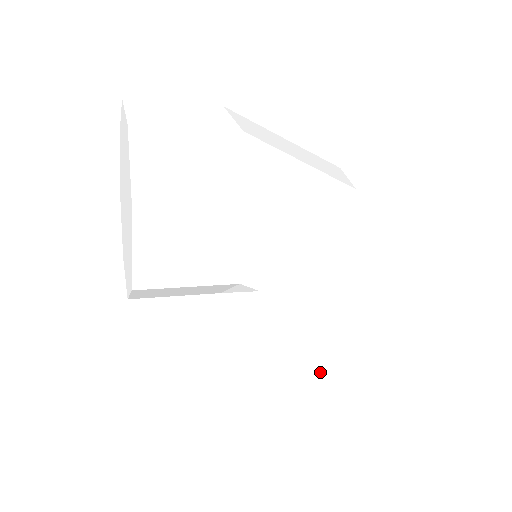
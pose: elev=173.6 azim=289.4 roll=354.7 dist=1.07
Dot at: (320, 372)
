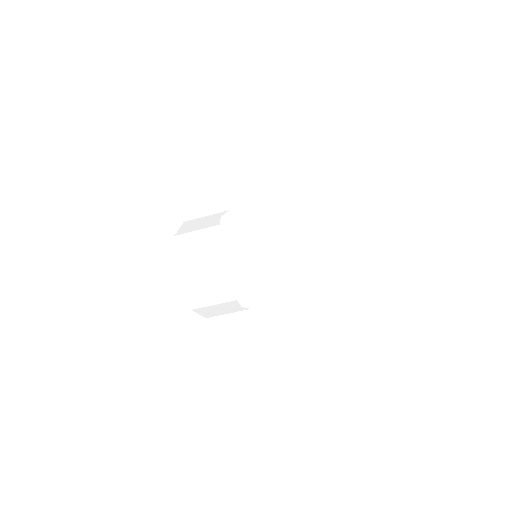
Dot at: occluded
